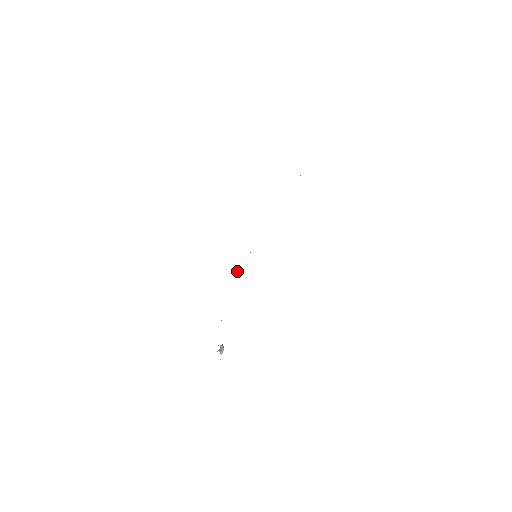
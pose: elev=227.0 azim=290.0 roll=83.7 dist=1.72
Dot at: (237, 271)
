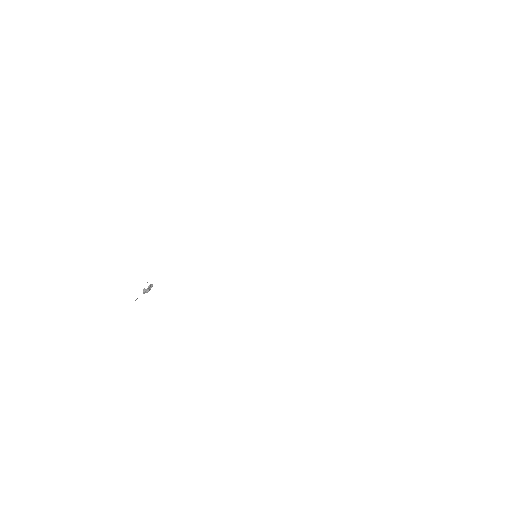
Dot at: occluded
